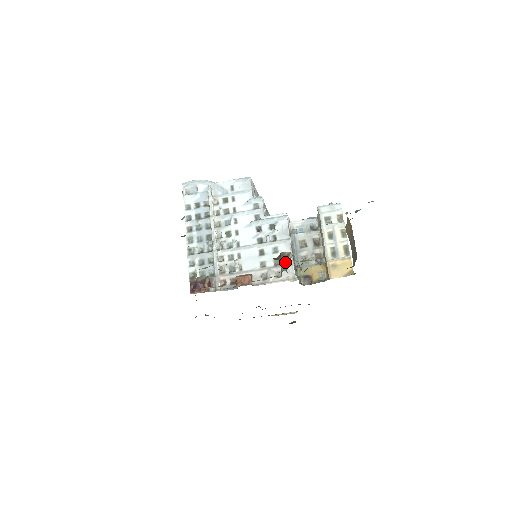
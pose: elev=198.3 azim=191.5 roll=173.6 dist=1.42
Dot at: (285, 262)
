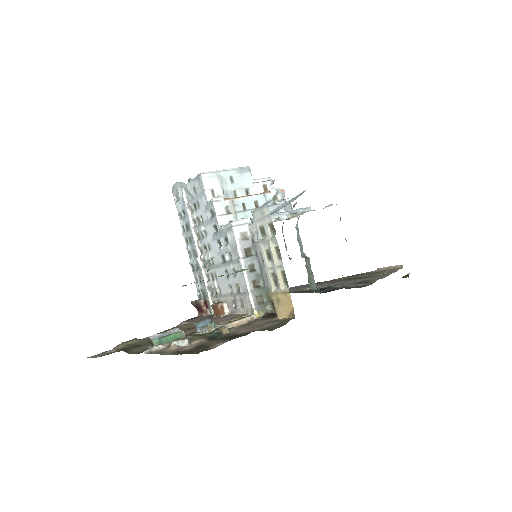
Dot at: (243, 289)
